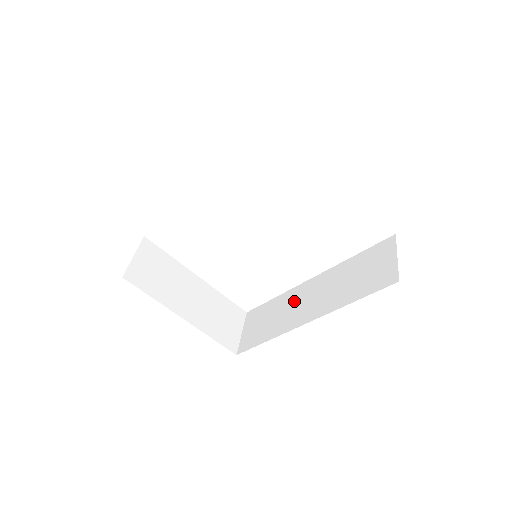
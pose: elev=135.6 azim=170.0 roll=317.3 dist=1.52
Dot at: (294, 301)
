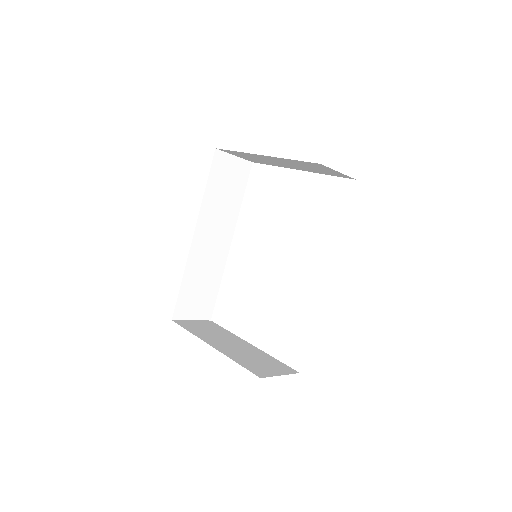
Dot at: occluded
